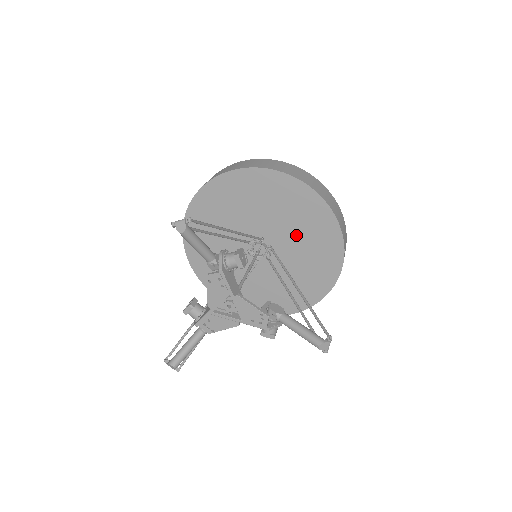
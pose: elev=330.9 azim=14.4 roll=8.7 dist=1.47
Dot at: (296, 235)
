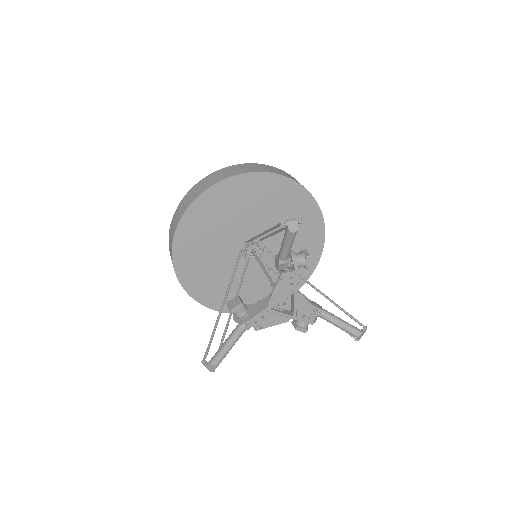
Dot at: occluded
